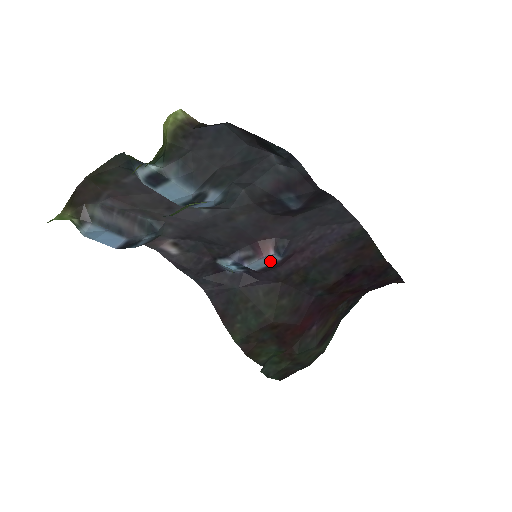
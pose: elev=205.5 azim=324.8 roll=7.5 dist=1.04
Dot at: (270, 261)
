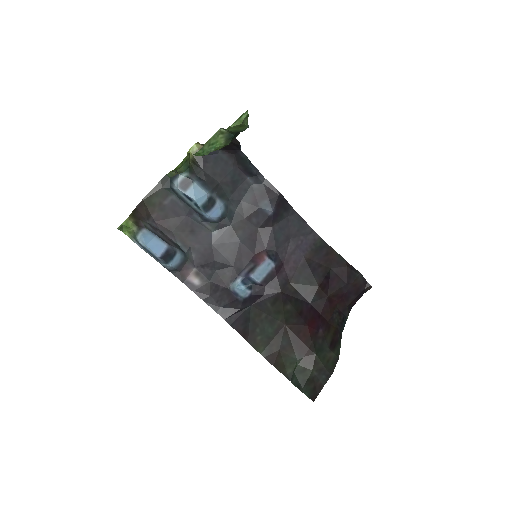
Dot at: (267, 269)
